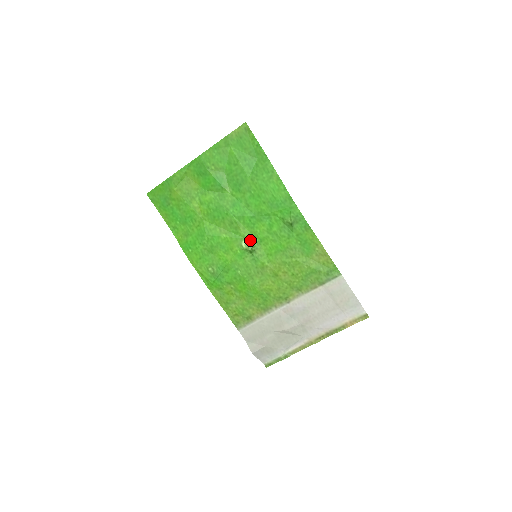
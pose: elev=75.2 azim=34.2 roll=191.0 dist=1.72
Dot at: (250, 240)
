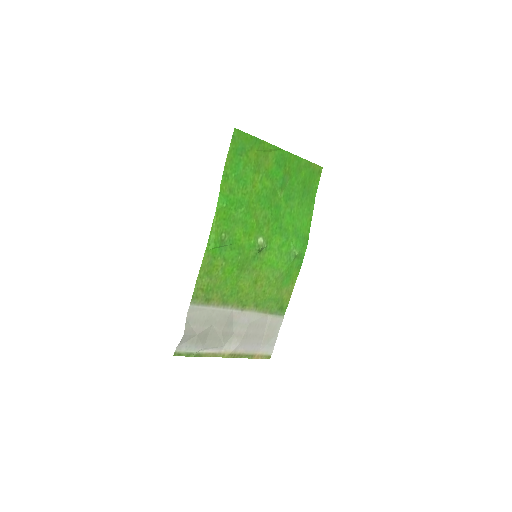
Dot at: (265, 241)
